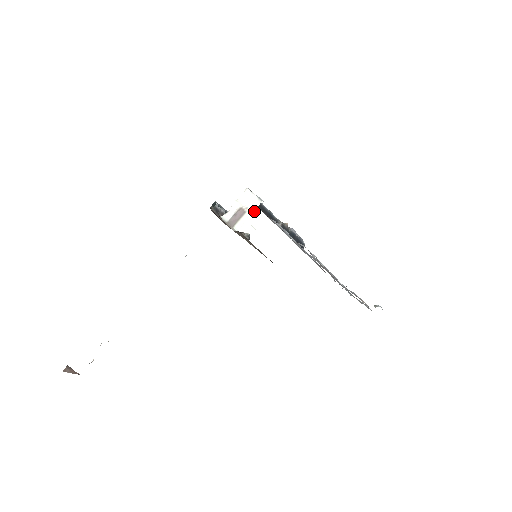
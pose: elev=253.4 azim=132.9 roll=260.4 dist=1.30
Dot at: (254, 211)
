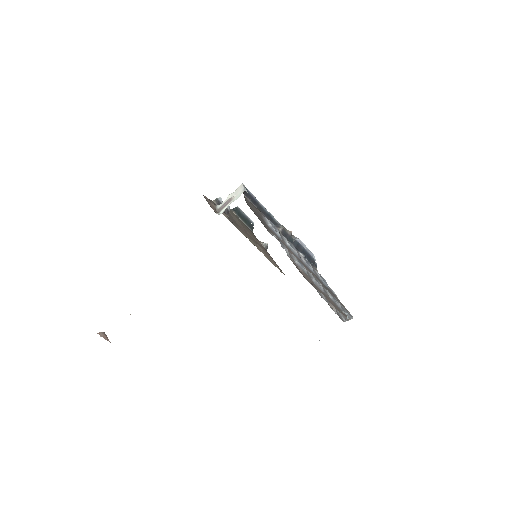
Dot at: occluded
